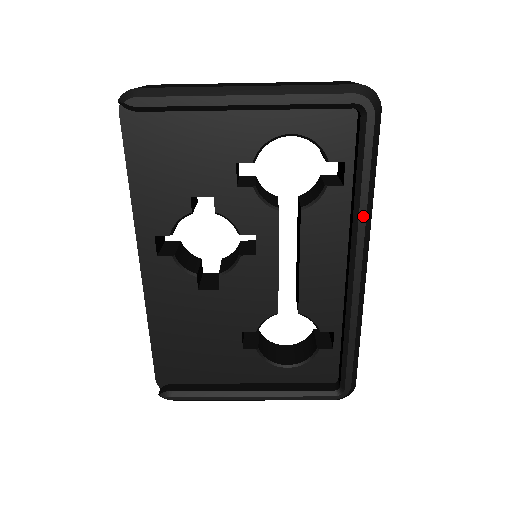
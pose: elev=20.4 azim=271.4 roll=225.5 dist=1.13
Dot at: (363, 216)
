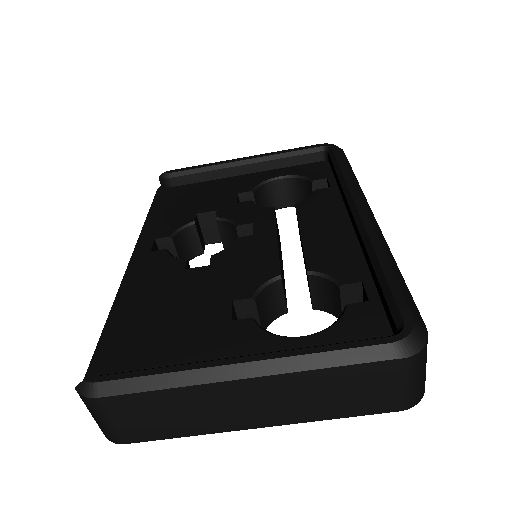
Dot at: (349, 180)
